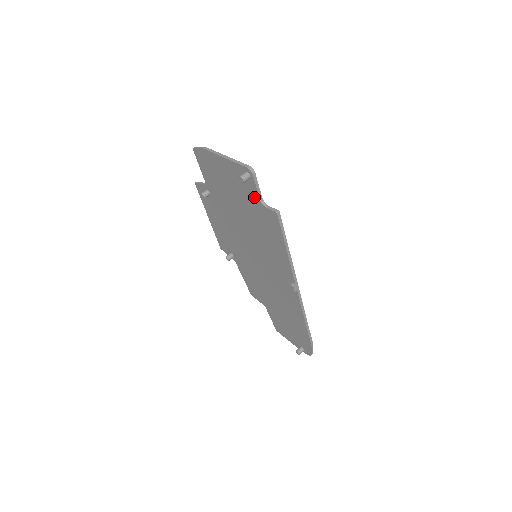
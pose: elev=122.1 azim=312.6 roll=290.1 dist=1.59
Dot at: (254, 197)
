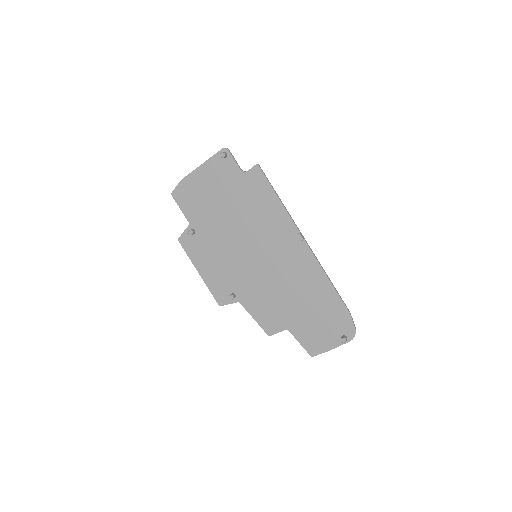
Dot at: (235, 173)
